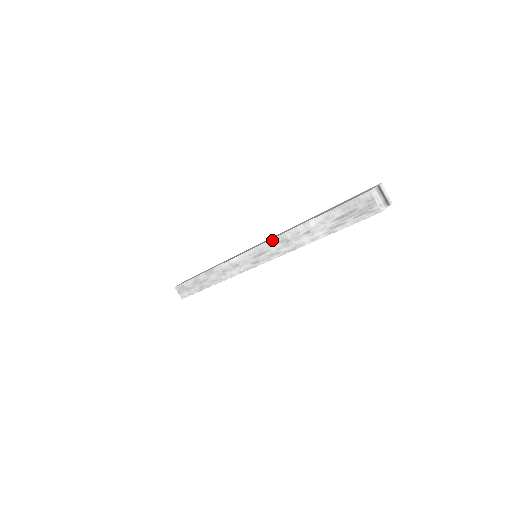
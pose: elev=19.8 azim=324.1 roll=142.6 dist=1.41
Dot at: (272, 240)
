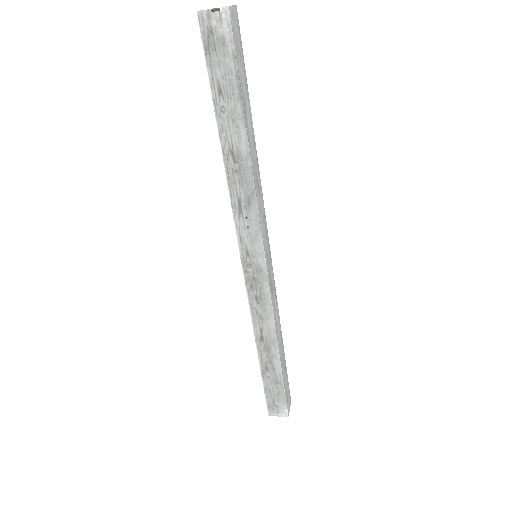
Dot at: occluded
